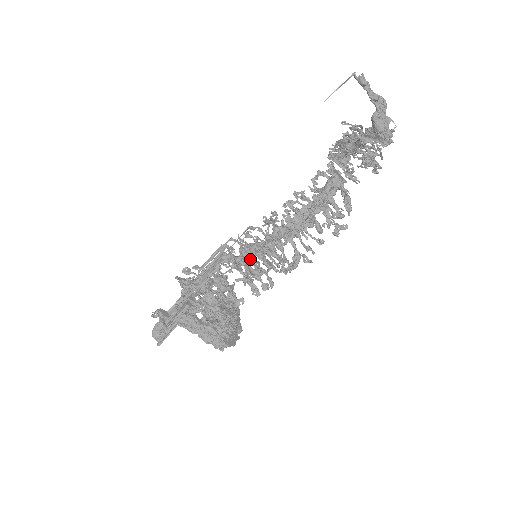
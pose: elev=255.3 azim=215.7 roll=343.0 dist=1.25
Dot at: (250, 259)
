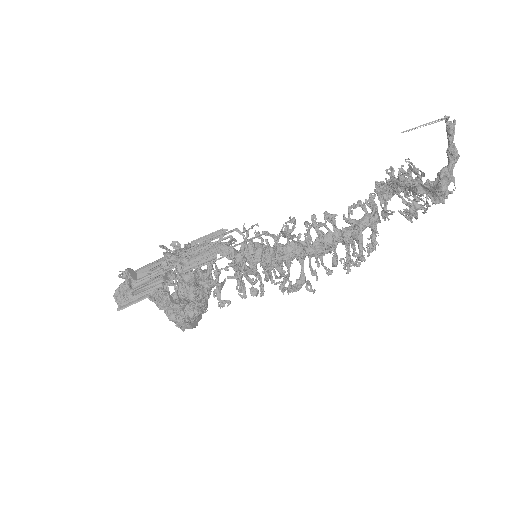
Dot at: (251, 261)
